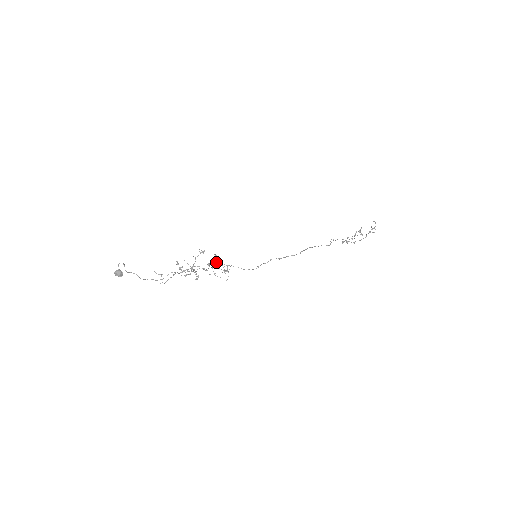
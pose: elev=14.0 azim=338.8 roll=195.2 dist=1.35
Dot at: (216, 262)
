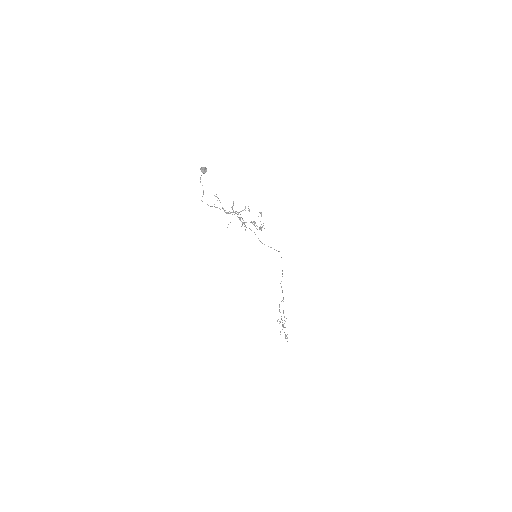
Dot at: (254, 222)
